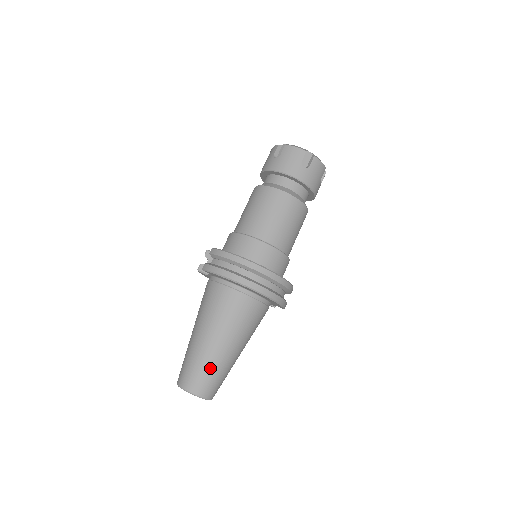
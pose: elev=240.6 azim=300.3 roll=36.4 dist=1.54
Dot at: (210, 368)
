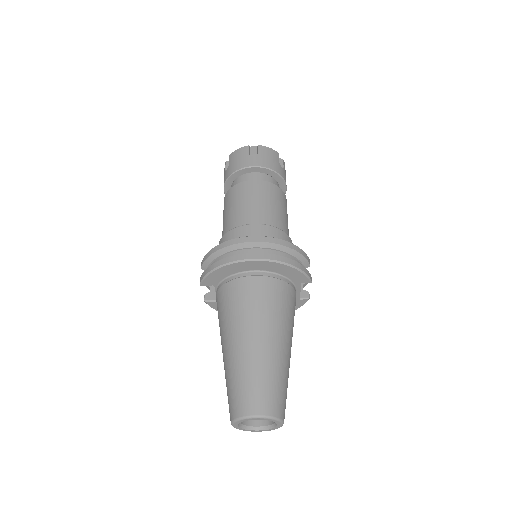
Dot at: (254, 374)
